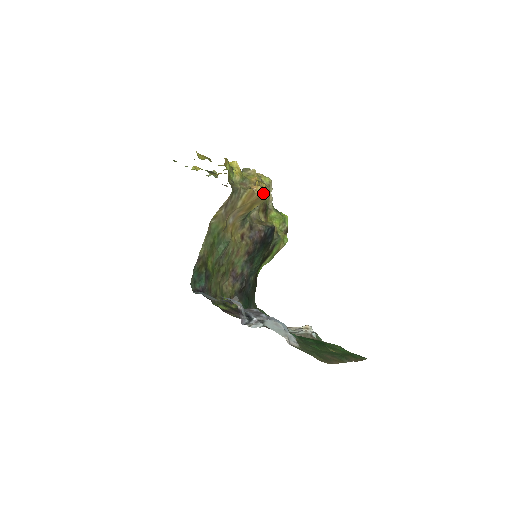
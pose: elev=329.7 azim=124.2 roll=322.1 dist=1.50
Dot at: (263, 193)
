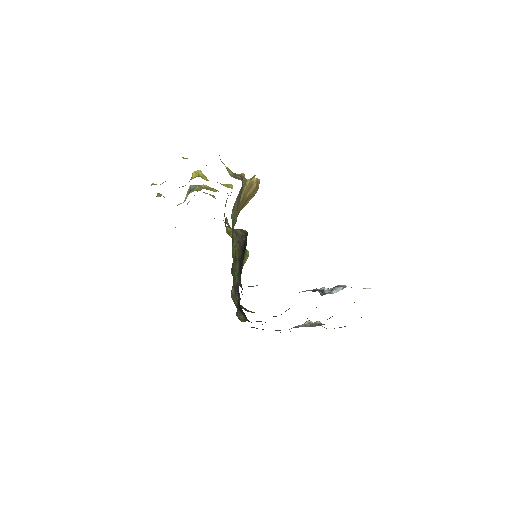
Dot at: (258, 185)
